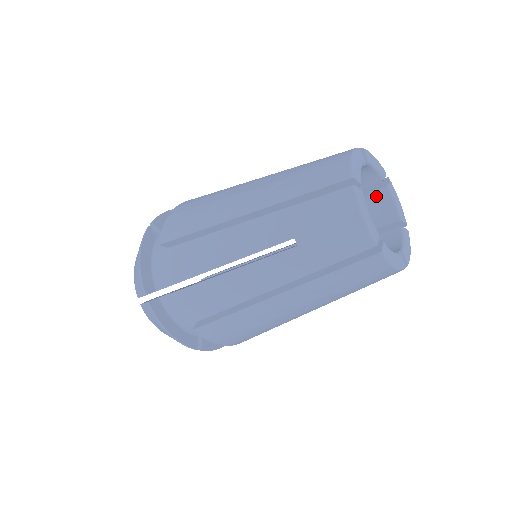
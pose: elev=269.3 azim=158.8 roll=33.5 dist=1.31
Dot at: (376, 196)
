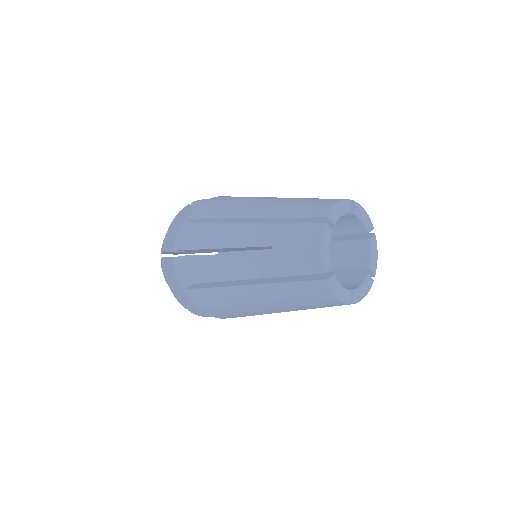
Dot at: (345, 217)
